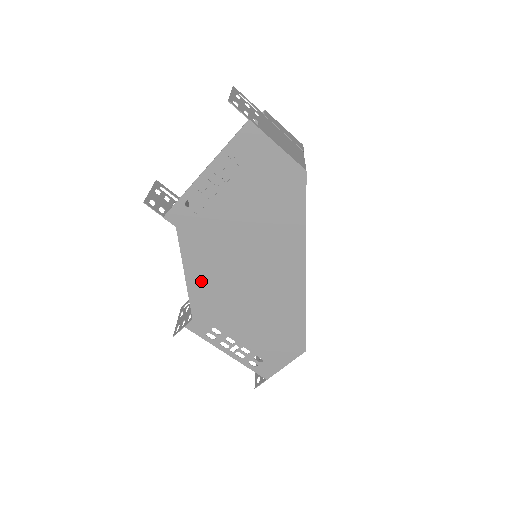
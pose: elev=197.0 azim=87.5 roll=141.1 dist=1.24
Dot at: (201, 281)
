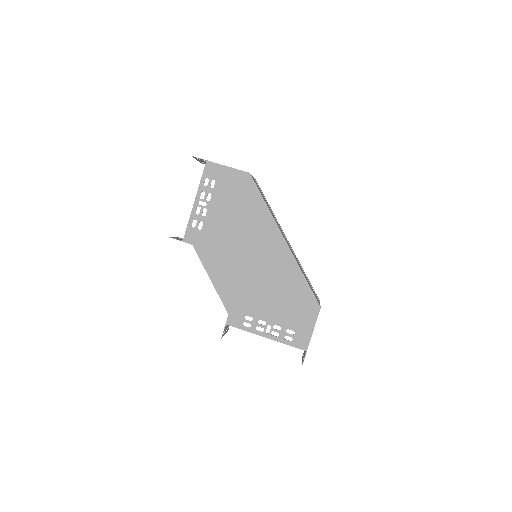
Dot at: (222, 279)
